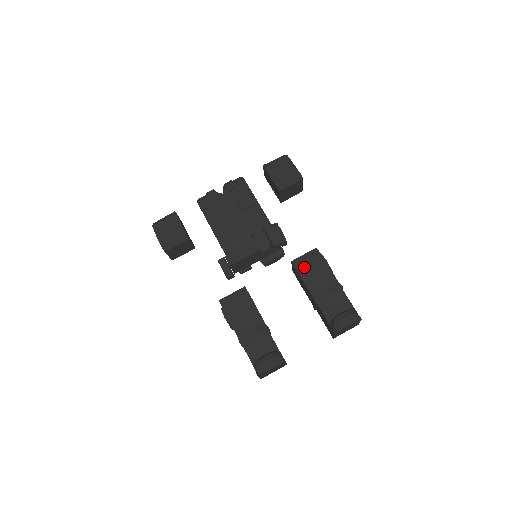
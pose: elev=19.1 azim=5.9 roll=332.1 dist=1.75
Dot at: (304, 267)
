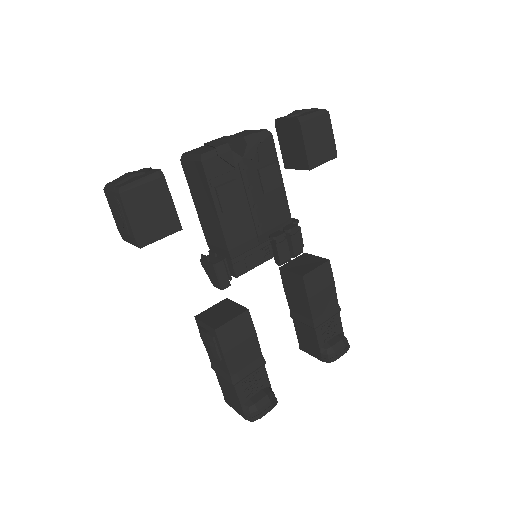
Dot at: (313, 285)
